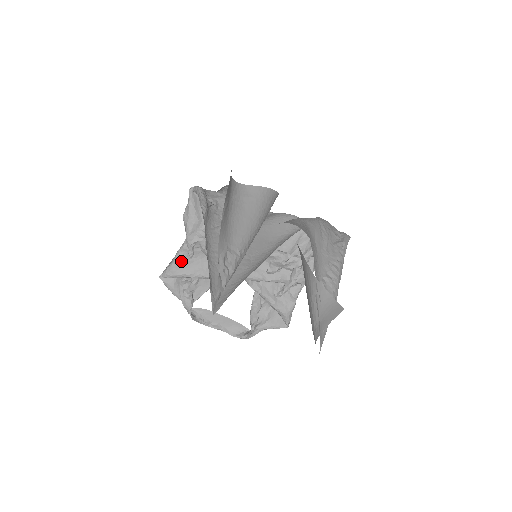
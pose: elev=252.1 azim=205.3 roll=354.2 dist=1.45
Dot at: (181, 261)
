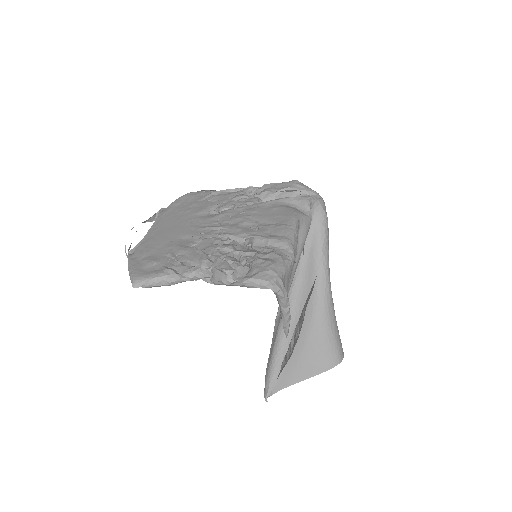
Dot at: occluded
